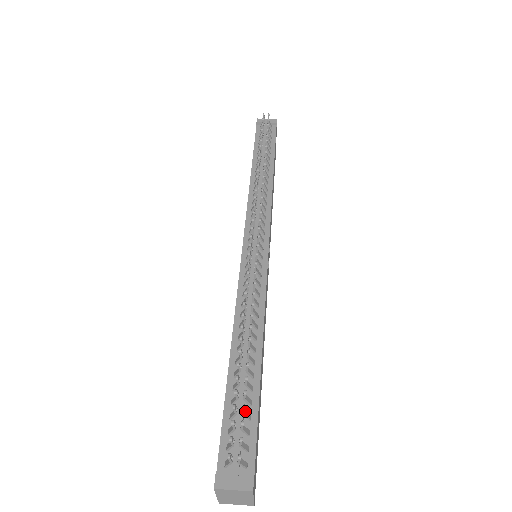
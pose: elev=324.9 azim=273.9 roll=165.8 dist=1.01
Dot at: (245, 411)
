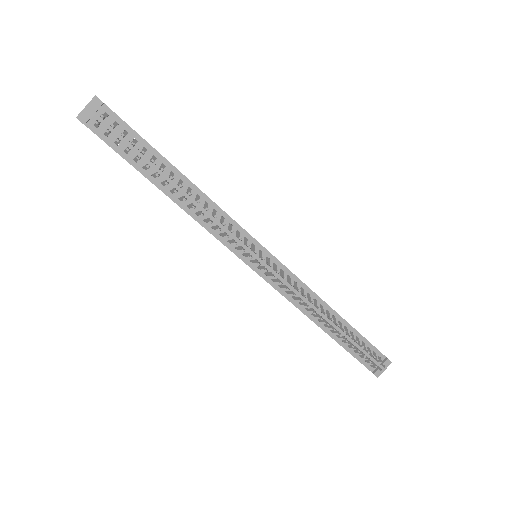
Dot at: (364, 348)
